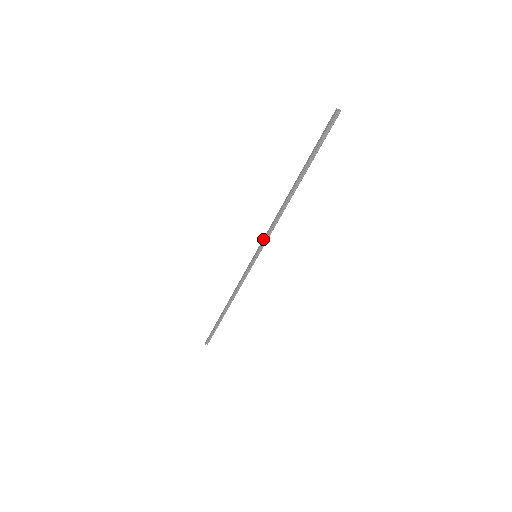
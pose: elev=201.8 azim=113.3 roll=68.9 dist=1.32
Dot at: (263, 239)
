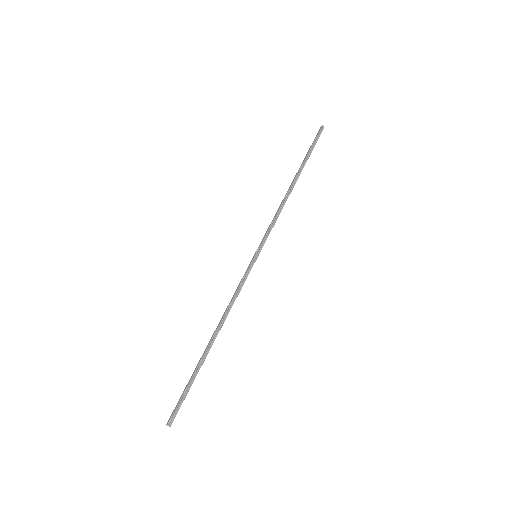
Dot at: (265, 234)
